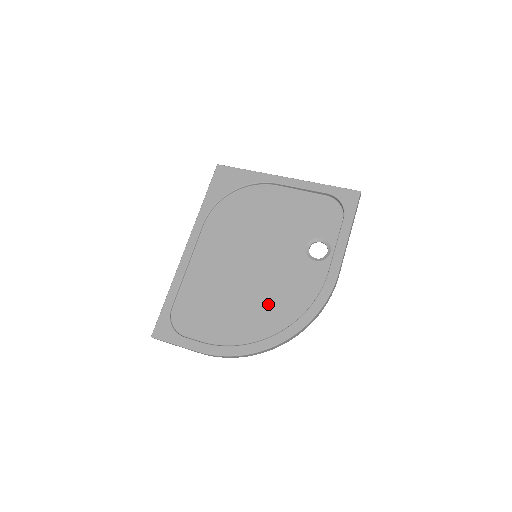
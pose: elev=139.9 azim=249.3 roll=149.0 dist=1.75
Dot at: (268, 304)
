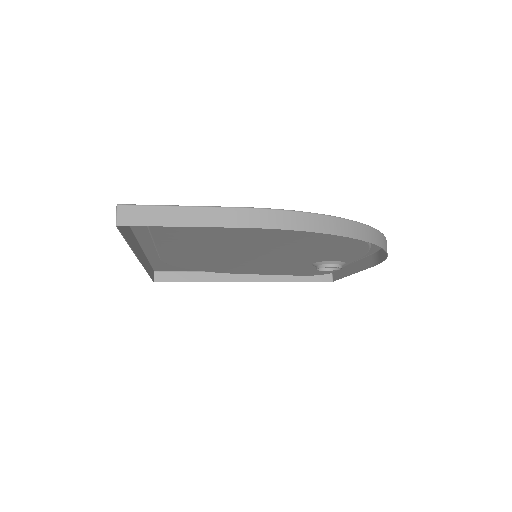
Dot at: (312, 242)
